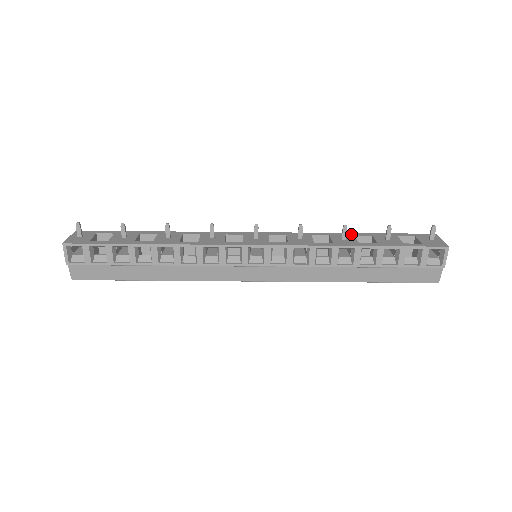
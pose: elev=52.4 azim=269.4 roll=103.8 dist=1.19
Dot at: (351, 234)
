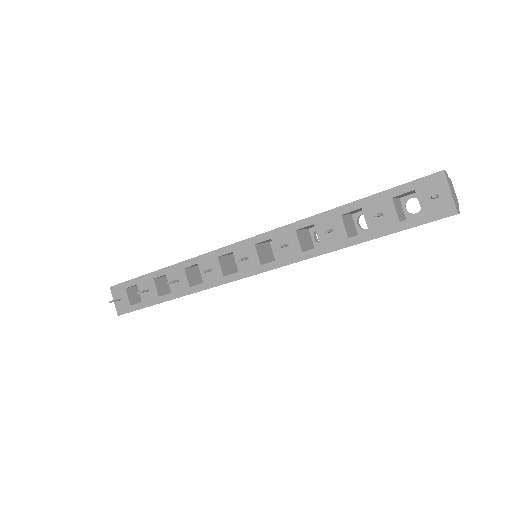
Dot at: (336, 213)
